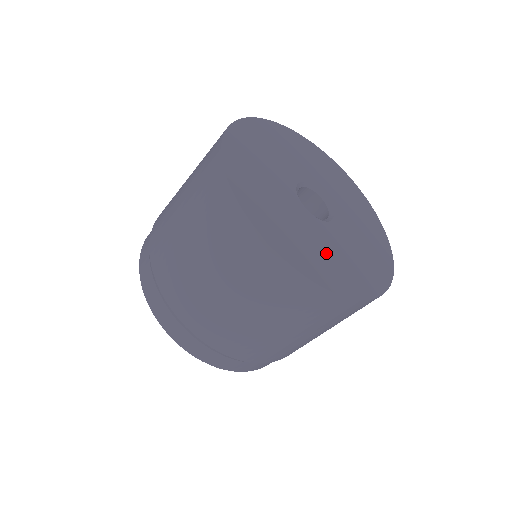
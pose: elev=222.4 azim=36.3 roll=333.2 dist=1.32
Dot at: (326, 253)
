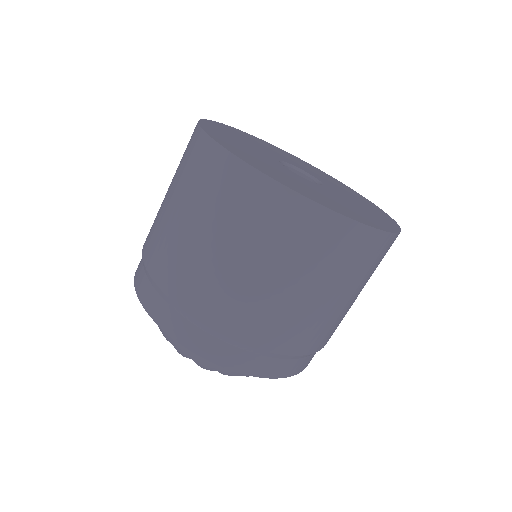
Dot at: (327, 197)
